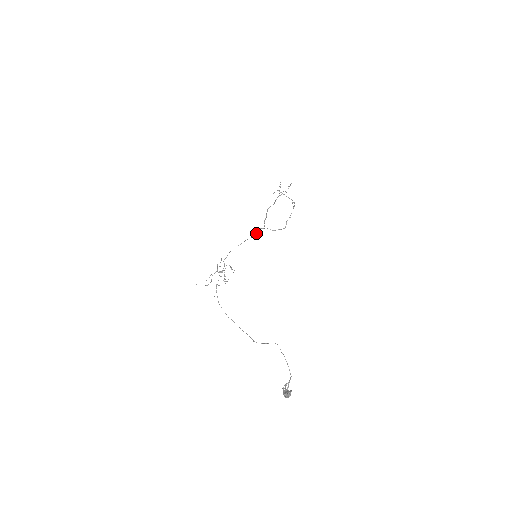
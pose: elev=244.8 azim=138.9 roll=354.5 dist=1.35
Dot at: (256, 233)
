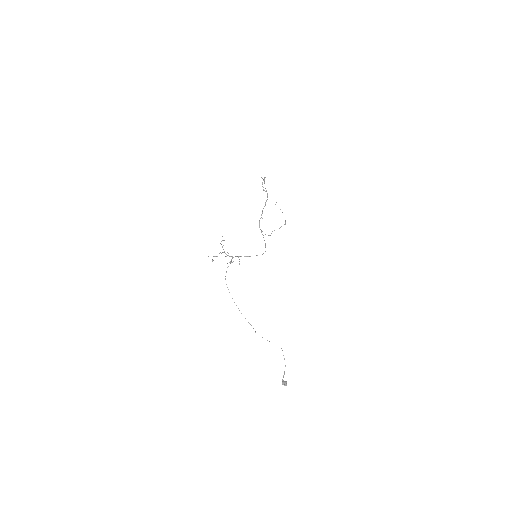
Dot at: occluded
